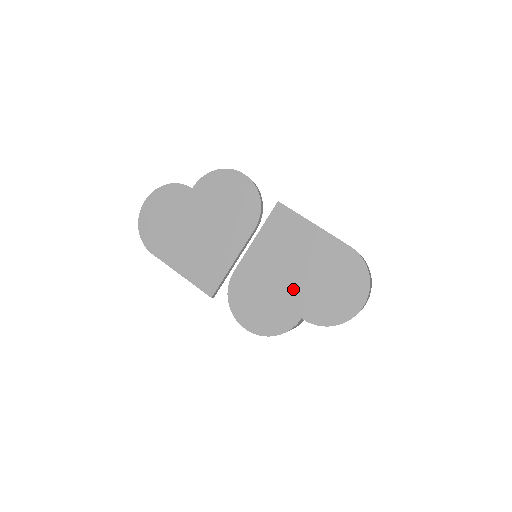
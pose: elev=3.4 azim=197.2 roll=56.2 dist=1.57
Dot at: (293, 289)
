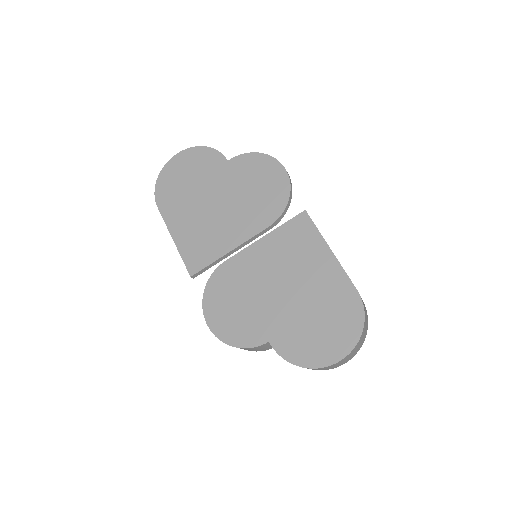
Dot at: (276, 307)
